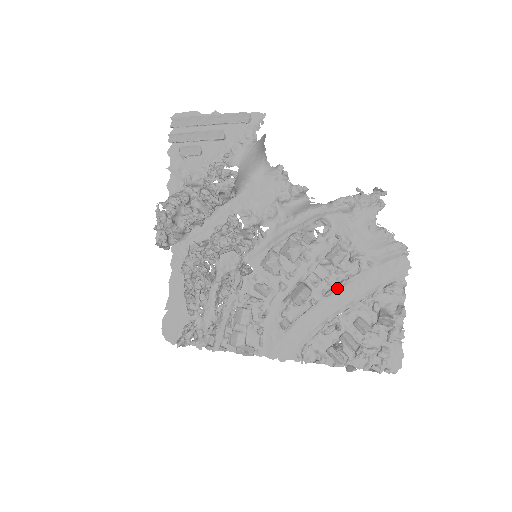
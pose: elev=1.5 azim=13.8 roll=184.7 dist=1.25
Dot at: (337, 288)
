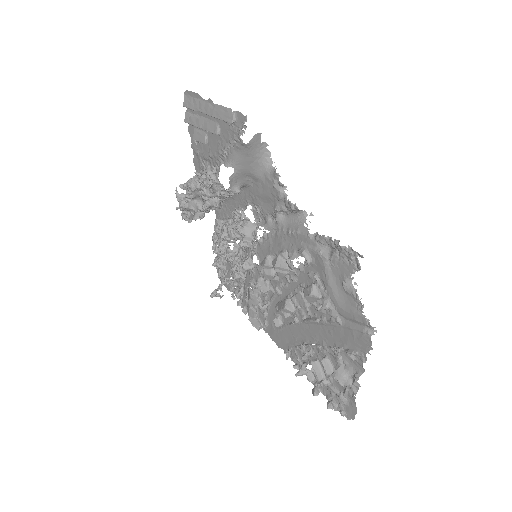
Dot at: (311, 322)
